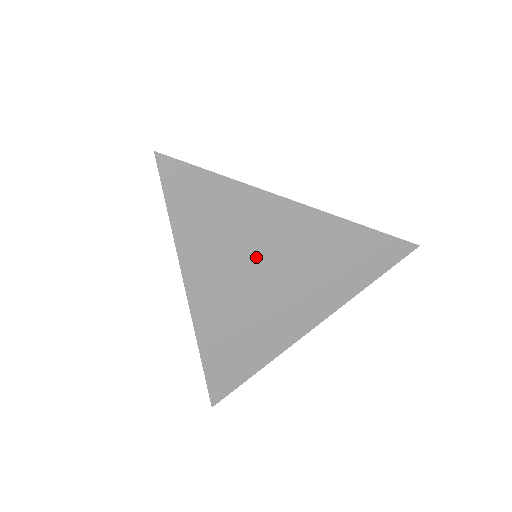
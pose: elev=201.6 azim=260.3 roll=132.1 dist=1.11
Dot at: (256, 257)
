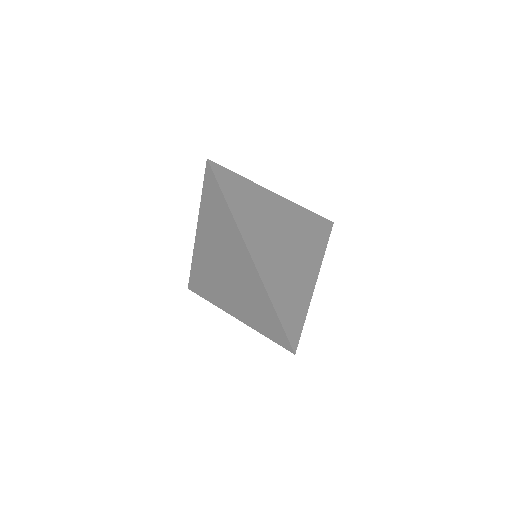
Dot at: occluded
